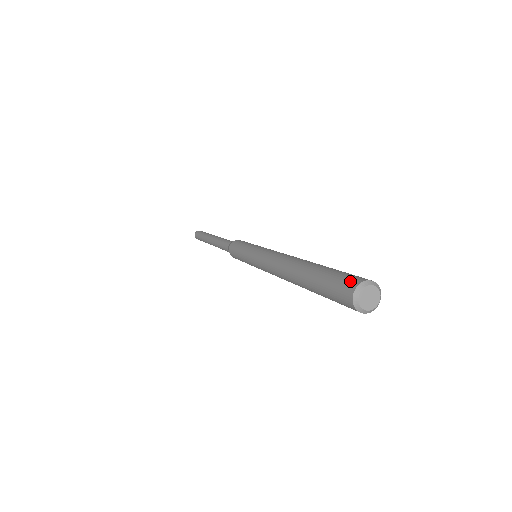
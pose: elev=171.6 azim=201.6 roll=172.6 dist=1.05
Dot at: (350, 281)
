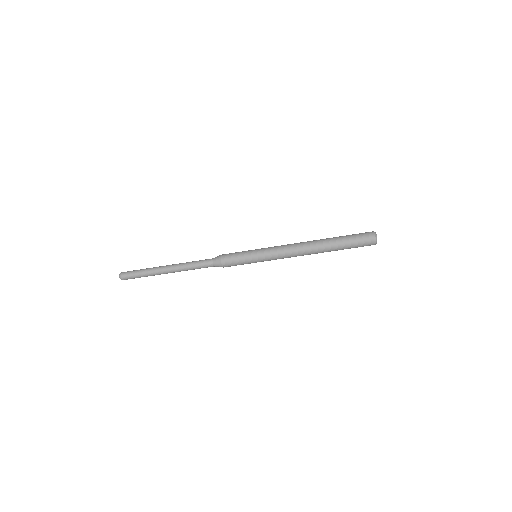
Dot at: occluded
